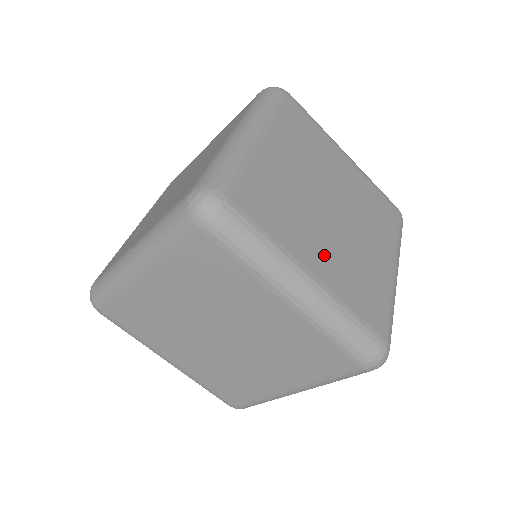
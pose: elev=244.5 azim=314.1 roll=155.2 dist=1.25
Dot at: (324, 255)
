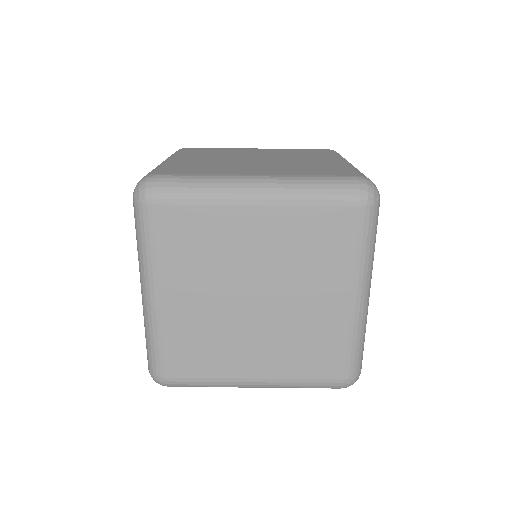
Dot at: (263, 169)
